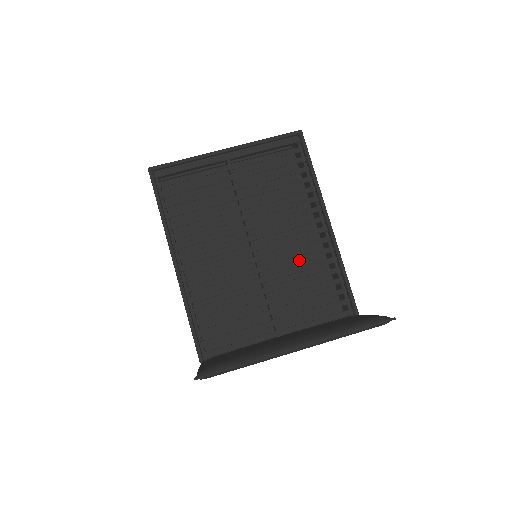
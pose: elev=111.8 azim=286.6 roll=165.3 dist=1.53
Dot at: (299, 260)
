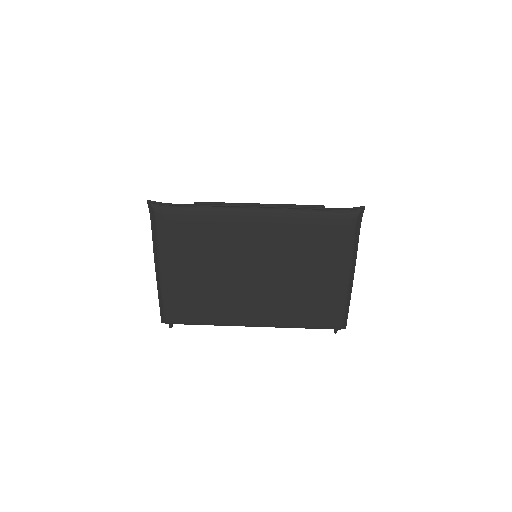
Dot at: occluded
